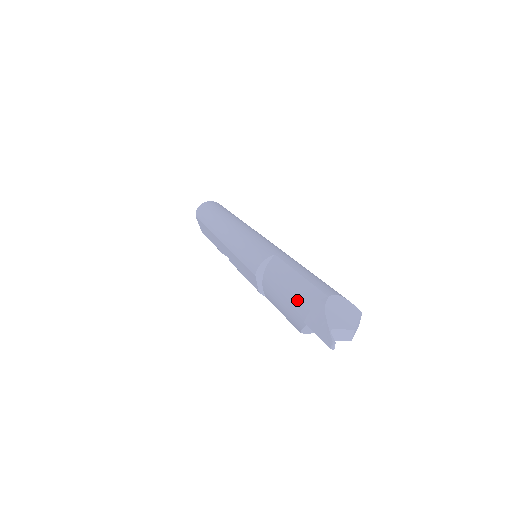
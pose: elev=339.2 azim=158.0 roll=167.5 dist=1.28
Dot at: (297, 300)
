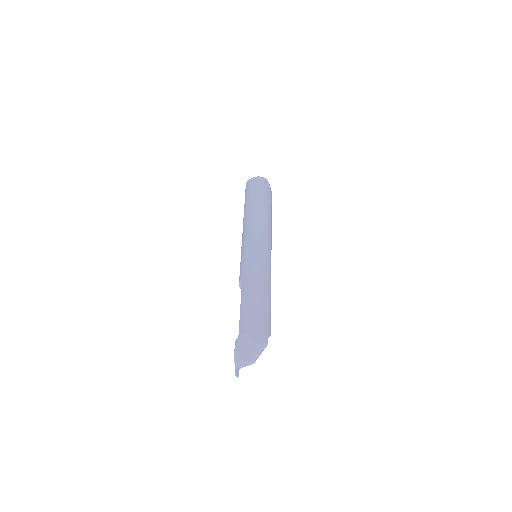
Dot at: occluded
